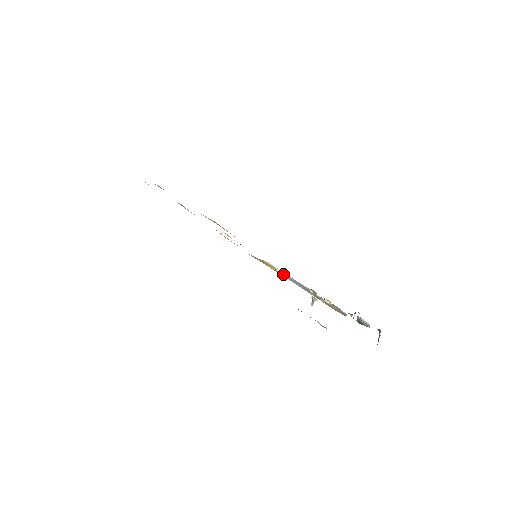
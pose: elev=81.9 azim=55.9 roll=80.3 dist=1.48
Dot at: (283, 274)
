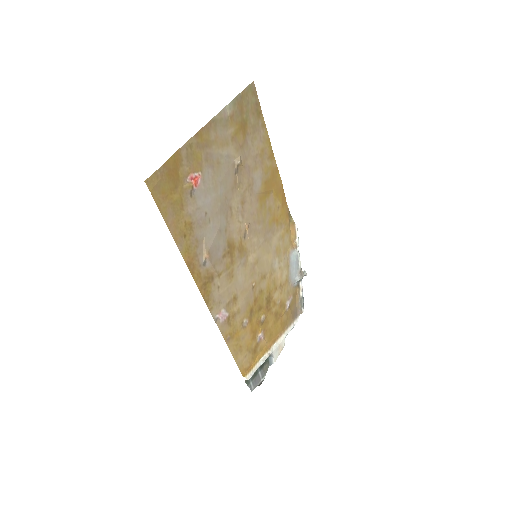
Dot at: (295, 248)
